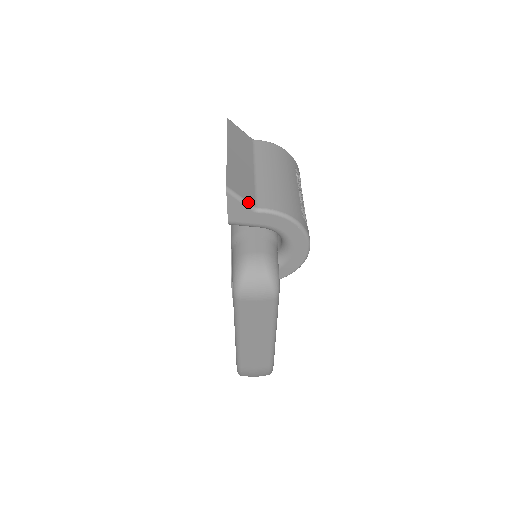
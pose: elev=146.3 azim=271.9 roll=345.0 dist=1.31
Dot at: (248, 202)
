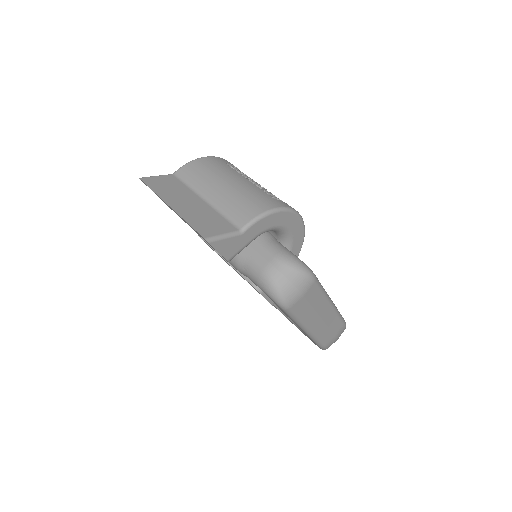
Dot at: (230, 233)
